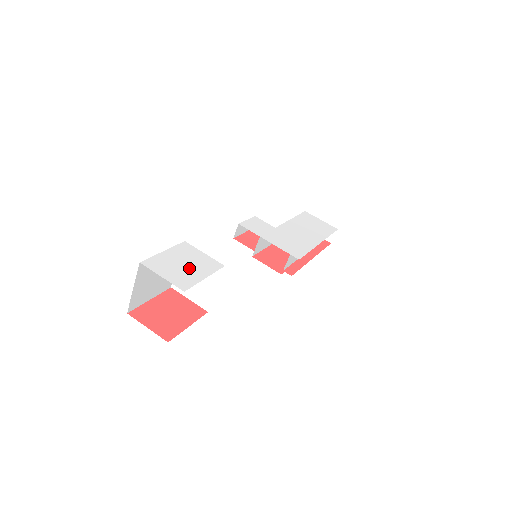
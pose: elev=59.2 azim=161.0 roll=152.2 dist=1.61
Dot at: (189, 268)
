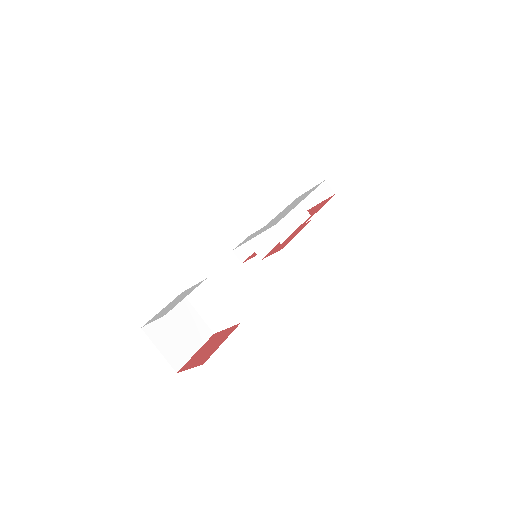
Dot at: occluded
